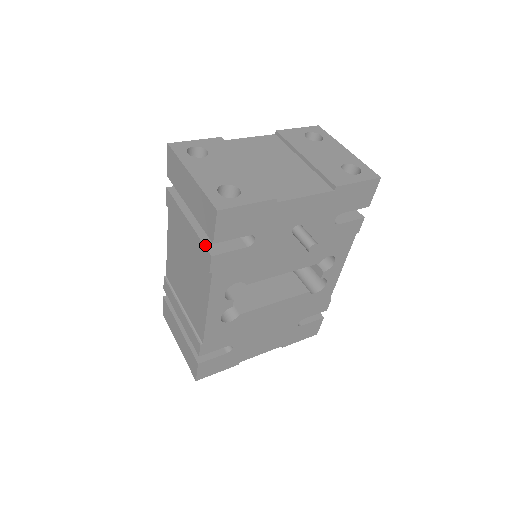
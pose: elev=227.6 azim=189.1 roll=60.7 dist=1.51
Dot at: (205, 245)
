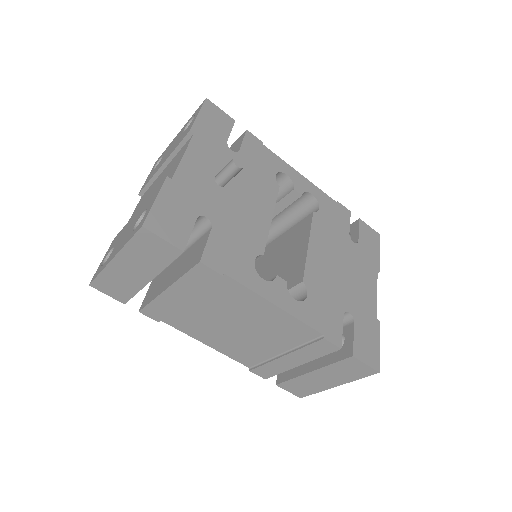
Dot at: (190, 269)
